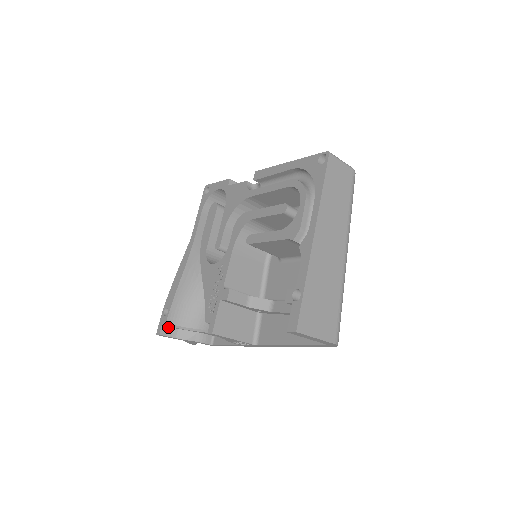
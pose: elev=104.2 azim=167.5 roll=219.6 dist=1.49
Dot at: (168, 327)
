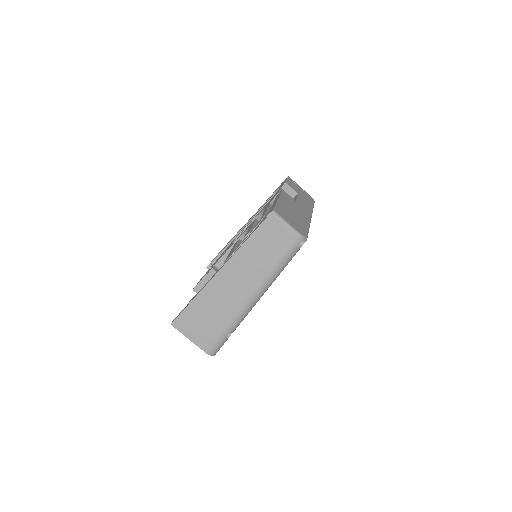
Dot at: occluded
